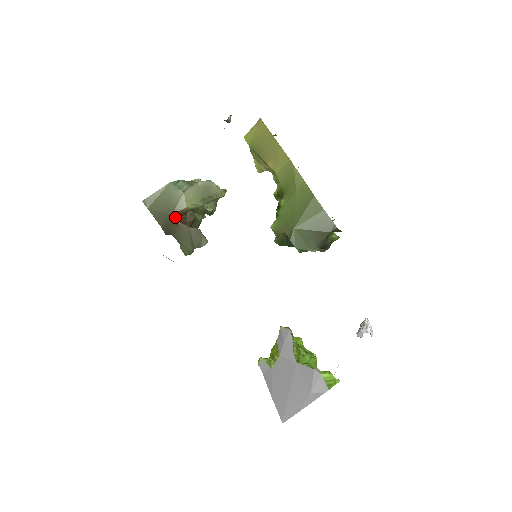
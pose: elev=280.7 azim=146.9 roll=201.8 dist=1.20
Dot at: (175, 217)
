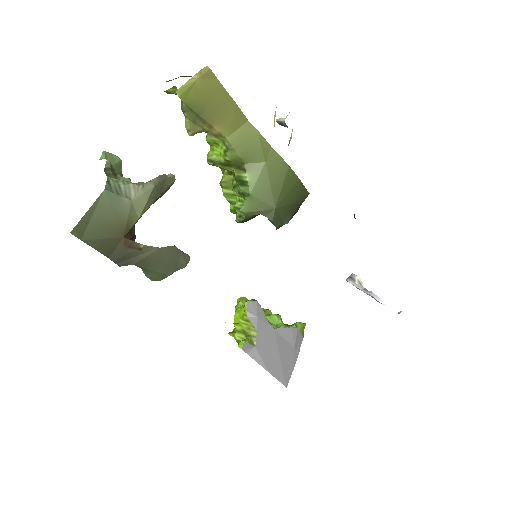
Dot at: (124, 237)
